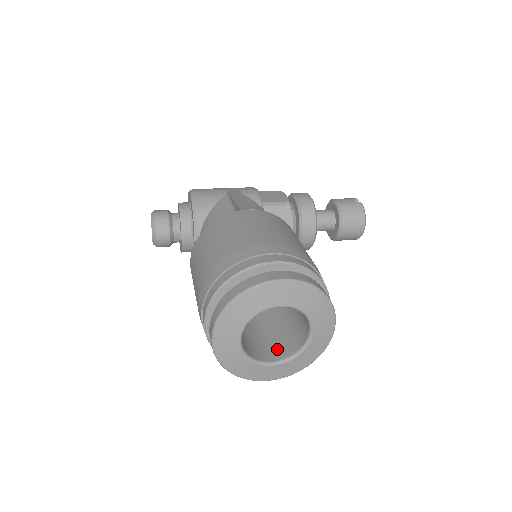
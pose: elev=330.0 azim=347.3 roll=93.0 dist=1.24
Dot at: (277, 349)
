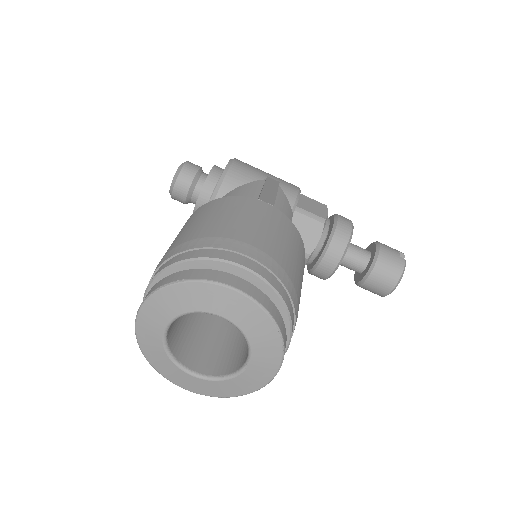
Dot at: (208, 361)
